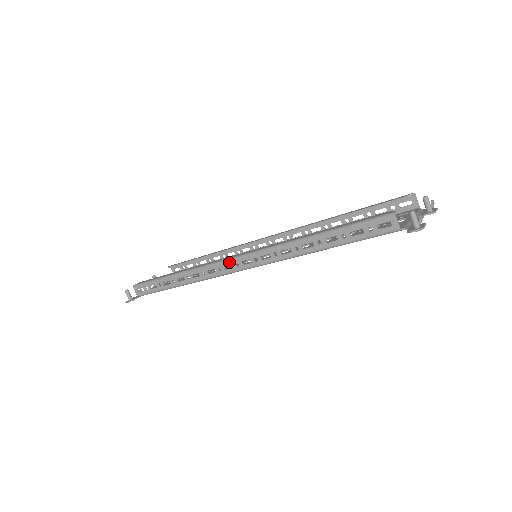
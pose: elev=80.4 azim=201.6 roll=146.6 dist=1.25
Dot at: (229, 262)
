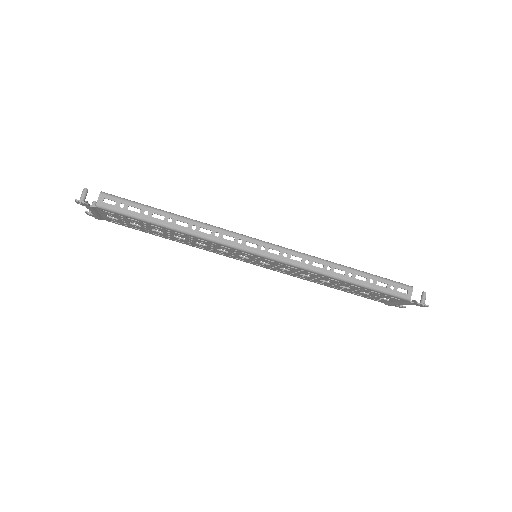
Dot at: (256, 241)
